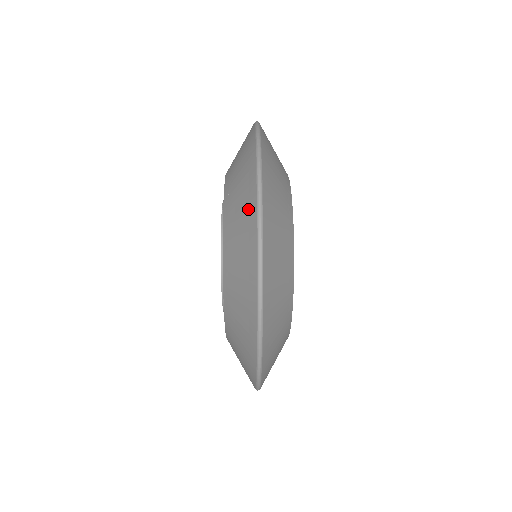
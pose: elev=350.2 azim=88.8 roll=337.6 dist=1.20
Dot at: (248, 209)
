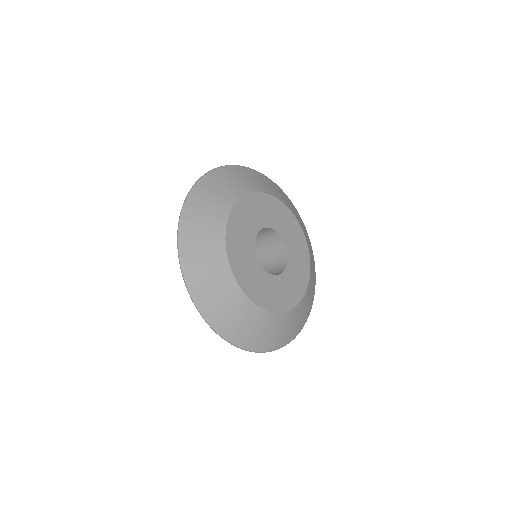
Dot at: occluded
